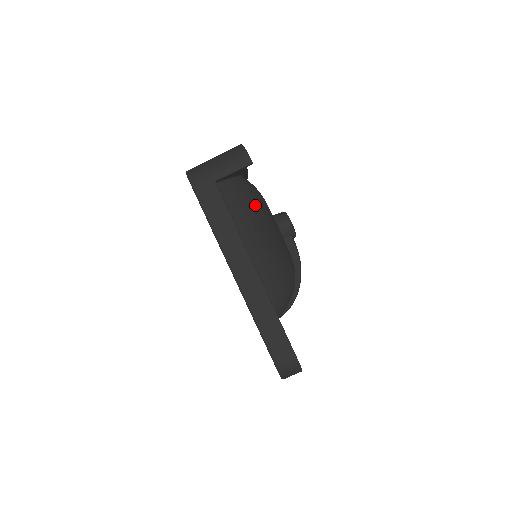
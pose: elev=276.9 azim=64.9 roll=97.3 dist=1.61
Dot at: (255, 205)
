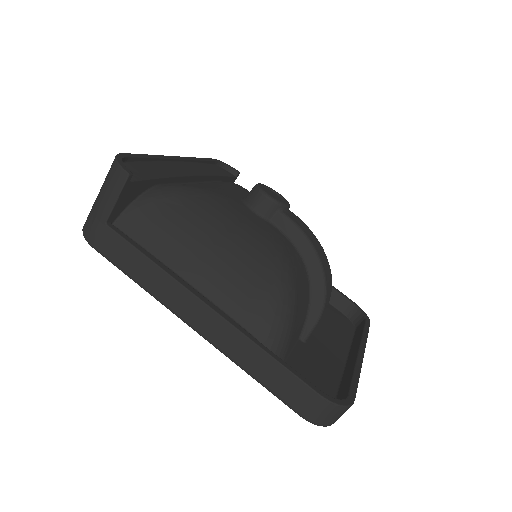
Dot at: (182, 216)
